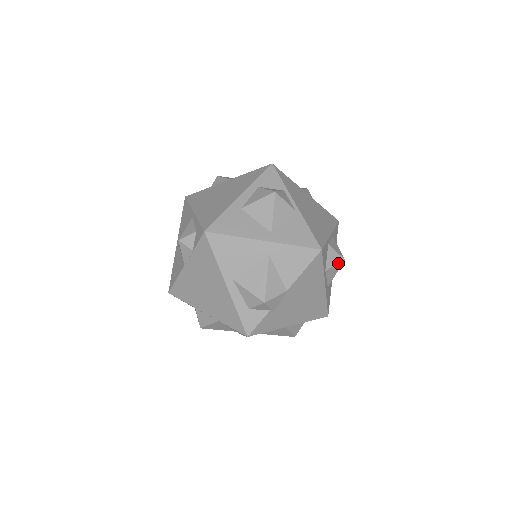
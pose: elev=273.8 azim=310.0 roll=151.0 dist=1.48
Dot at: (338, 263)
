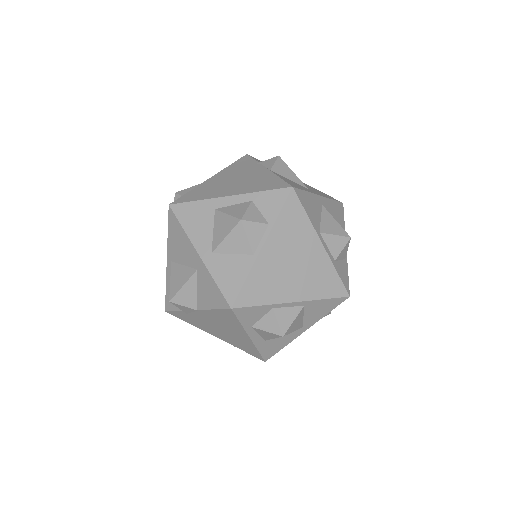
Dot at: (272, 332)
